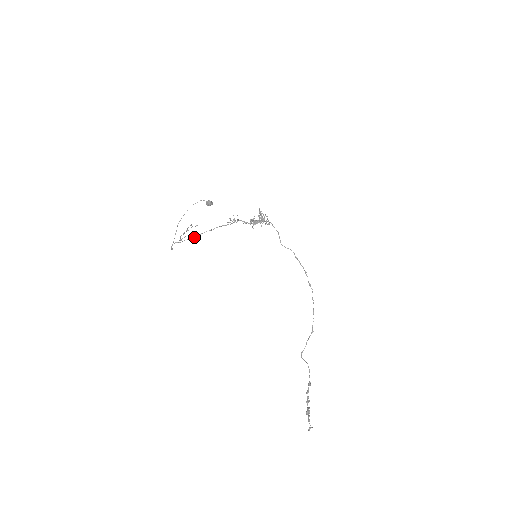
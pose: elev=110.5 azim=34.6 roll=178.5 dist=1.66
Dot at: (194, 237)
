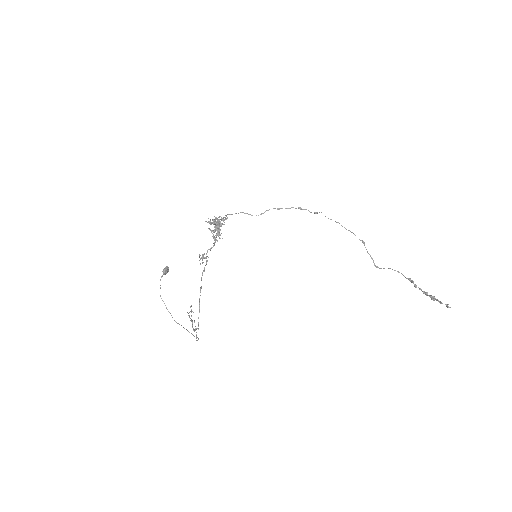
Dot at: (199, 311)
